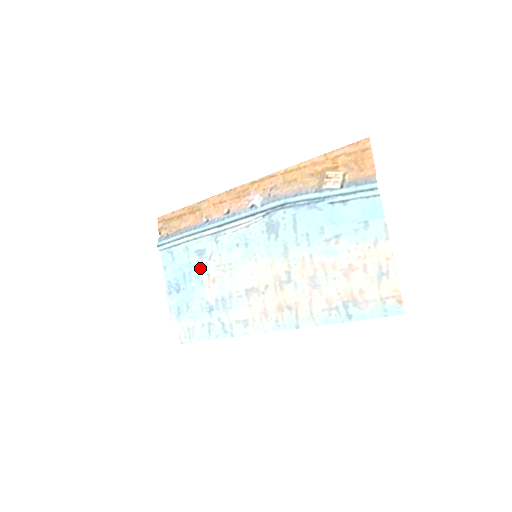
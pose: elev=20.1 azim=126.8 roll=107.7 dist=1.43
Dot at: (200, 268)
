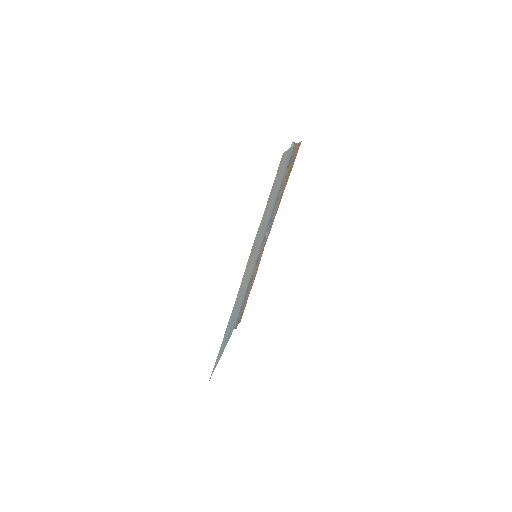
Dot at: (238, 309)
